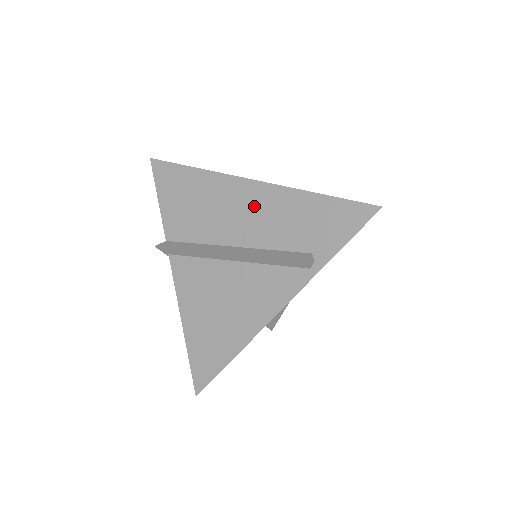
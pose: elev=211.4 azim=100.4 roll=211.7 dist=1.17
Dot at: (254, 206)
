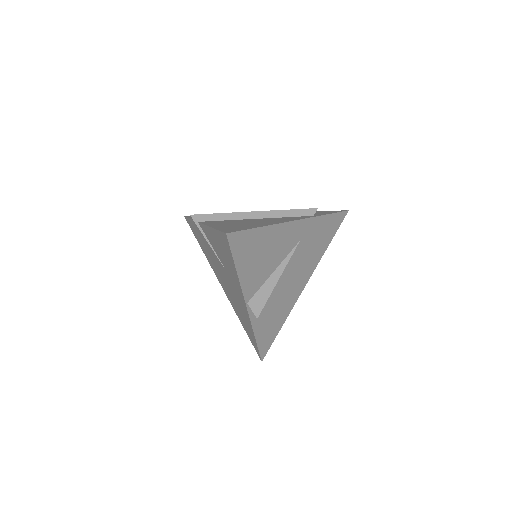
Dot at: occluded
